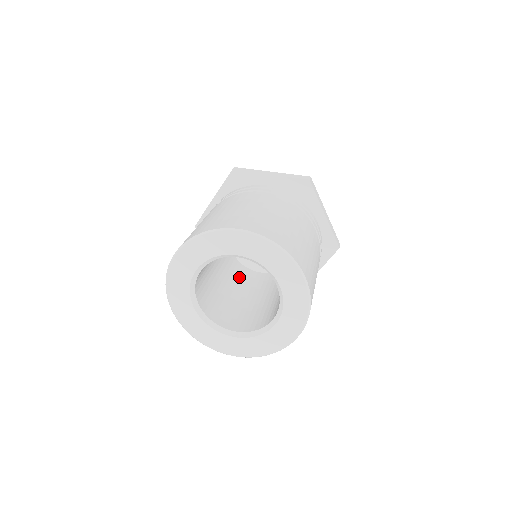
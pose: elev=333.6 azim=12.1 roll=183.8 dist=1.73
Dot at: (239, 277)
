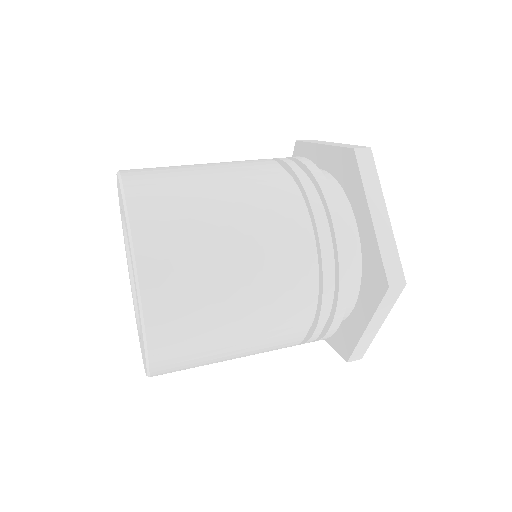
Dot at: occluded
